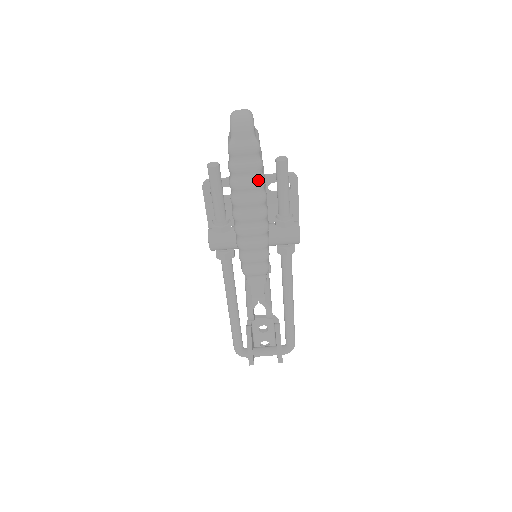
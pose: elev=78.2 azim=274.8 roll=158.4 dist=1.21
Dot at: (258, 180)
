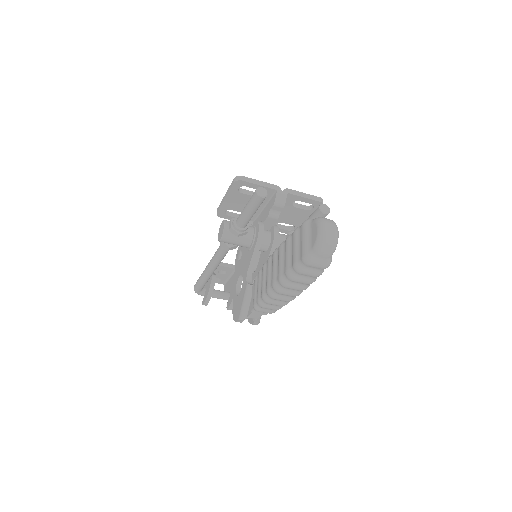
Dot at: (313, 281)
